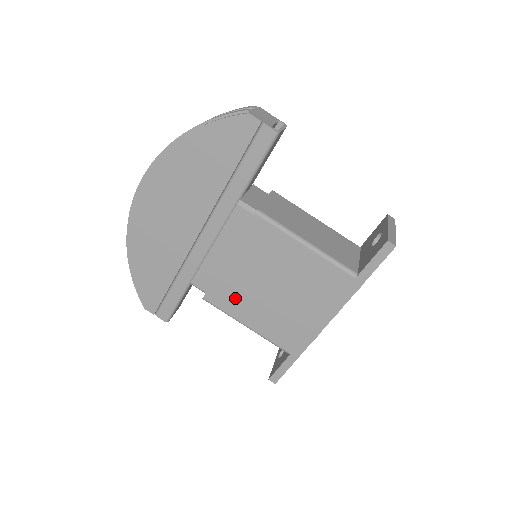
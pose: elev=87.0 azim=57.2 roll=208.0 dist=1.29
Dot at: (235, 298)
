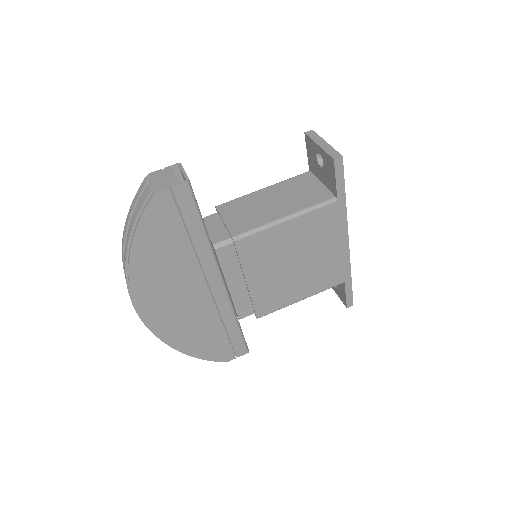
Dot at: (277, 296)
